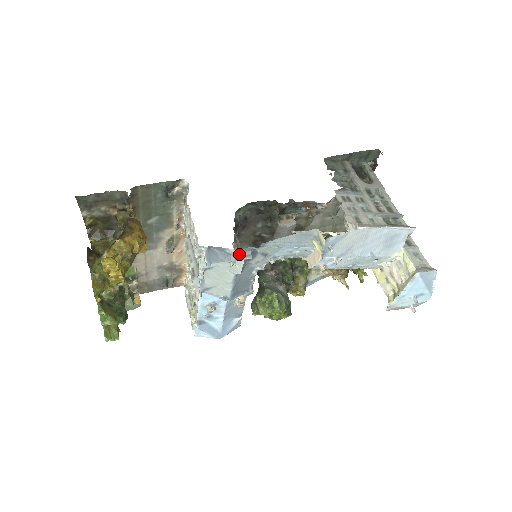
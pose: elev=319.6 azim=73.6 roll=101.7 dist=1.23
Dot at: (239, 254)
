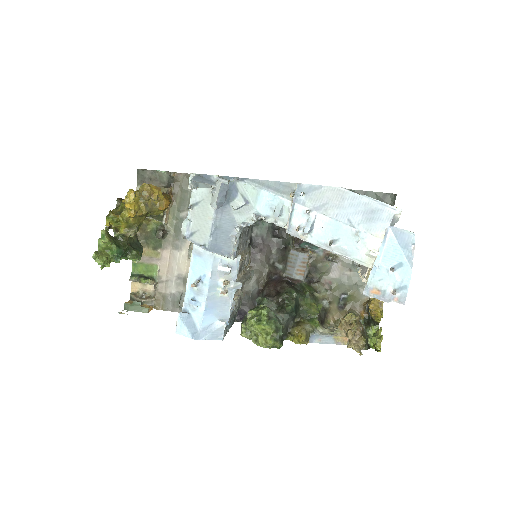
Dot at: (219, 177)
